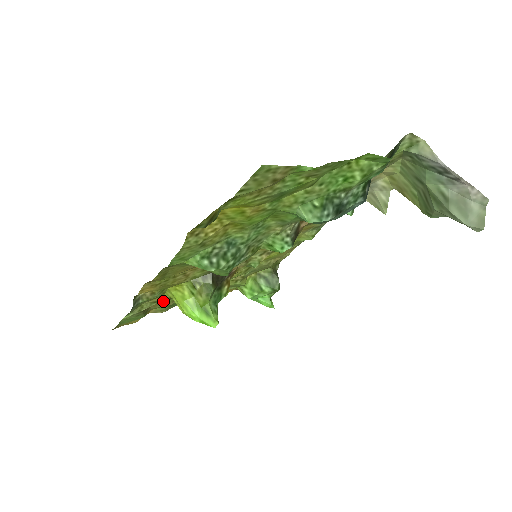
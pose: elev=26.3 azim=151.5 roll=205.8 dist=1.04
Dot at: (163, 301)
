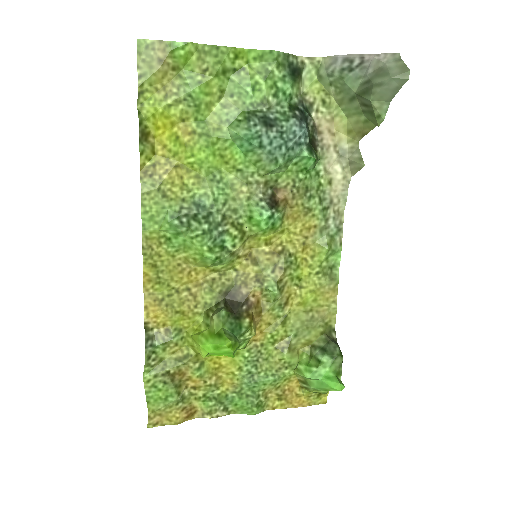
Dot at: (192, 364)
